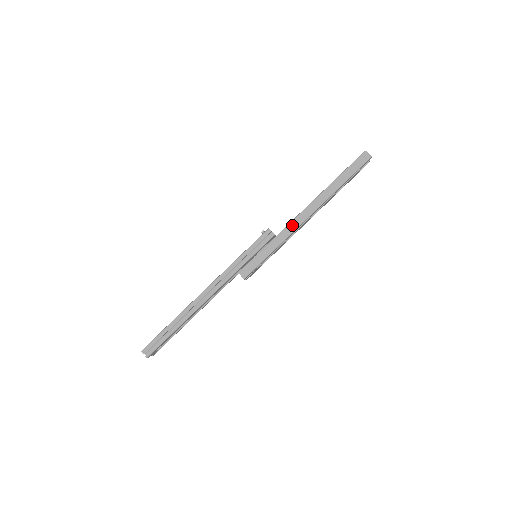
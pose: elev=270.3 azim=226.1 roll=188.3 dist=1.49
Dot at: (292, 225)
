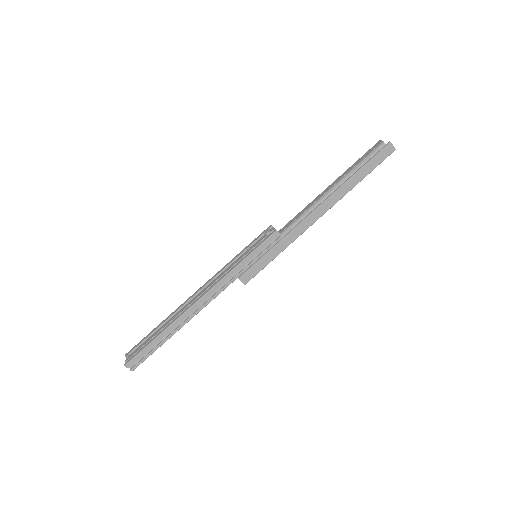
Dot at: (302, 226)
